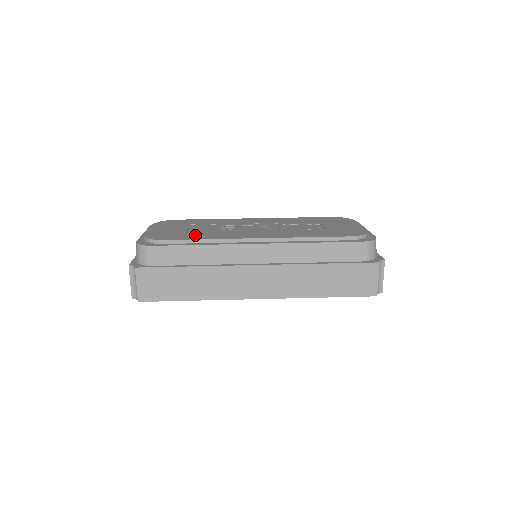
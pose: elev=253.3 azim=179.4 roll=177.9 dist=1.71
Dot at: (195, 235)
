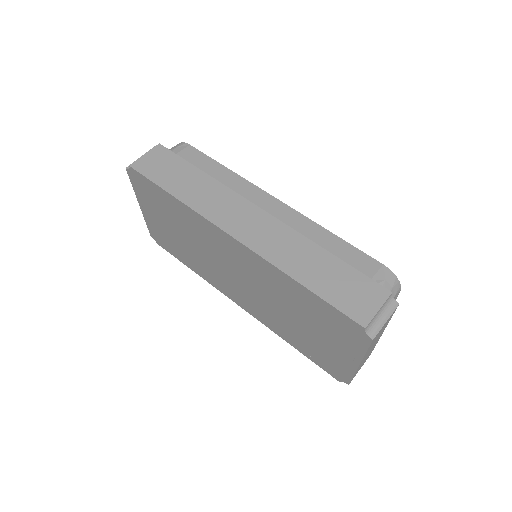
Dot at: occluded
